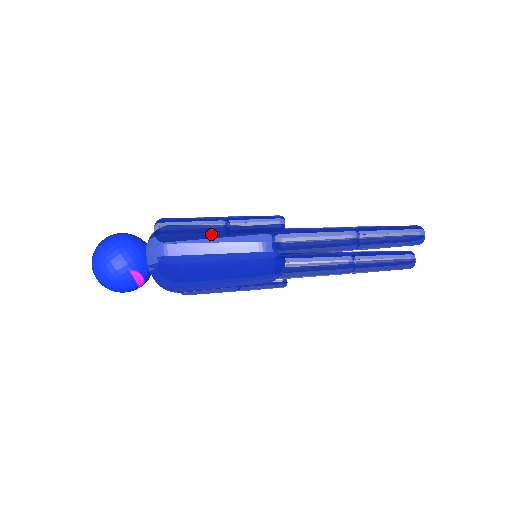
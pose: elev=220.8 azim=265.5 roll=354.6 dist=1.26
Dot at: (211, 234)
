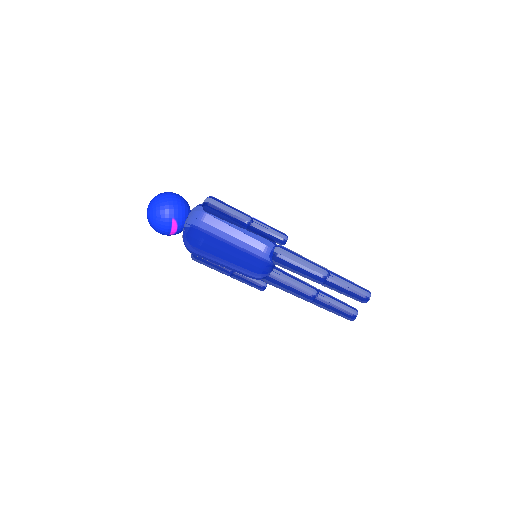
Dot at: (238, 222)
